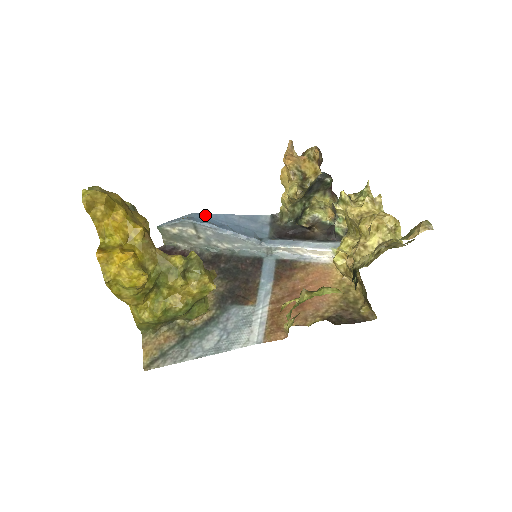
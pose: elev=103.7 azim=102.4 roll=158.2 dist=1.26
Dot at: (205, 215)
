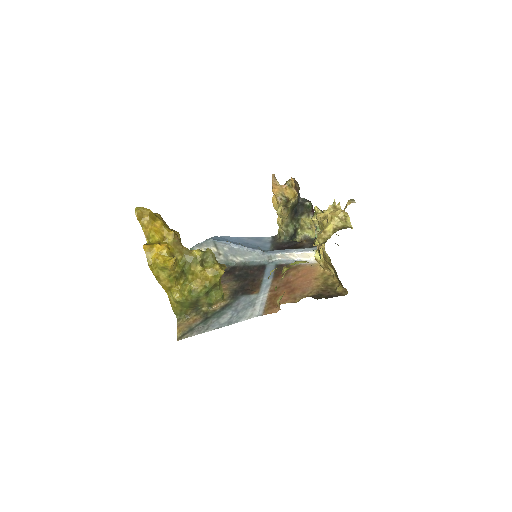
Dot at: (223, 237)
